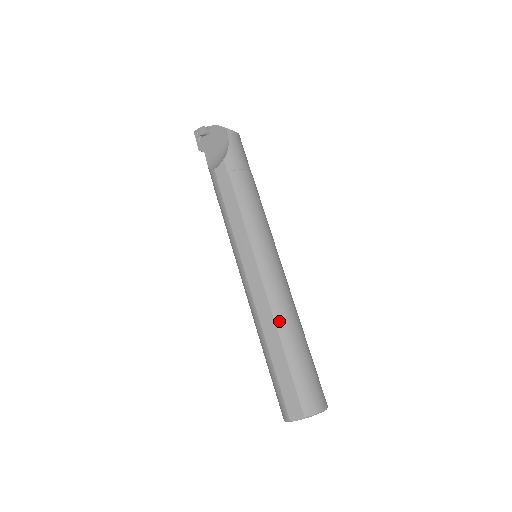
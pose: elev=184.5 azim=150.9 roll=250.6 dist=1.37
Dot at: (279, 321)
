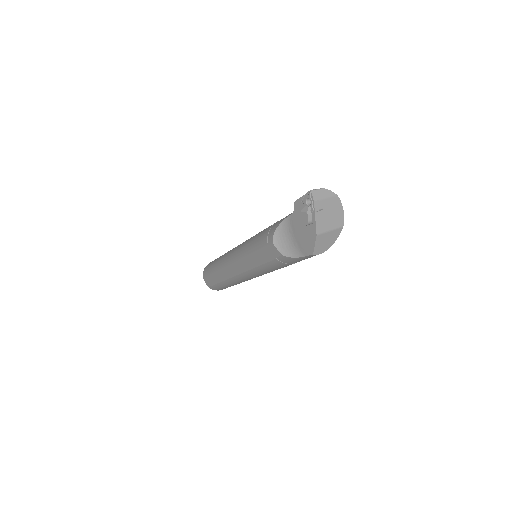
Dot at: (229, 282)
